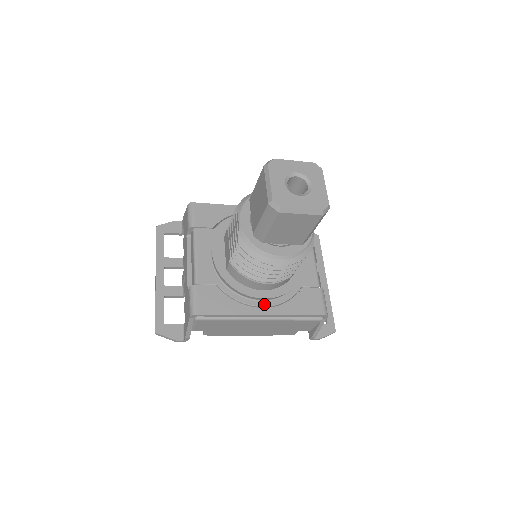
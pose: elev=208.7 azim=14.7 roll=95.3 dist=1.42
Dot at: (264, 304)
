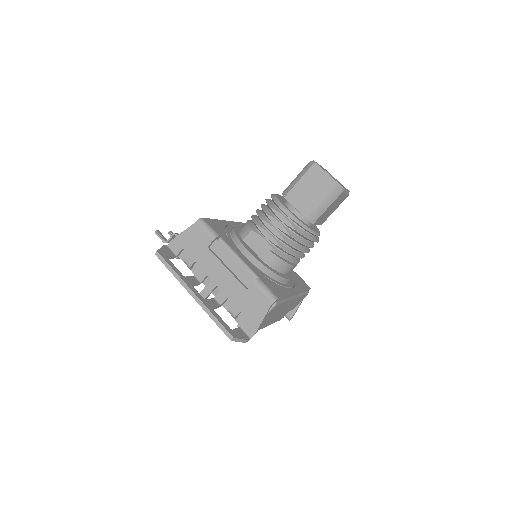
Dot at: (290, 286)
